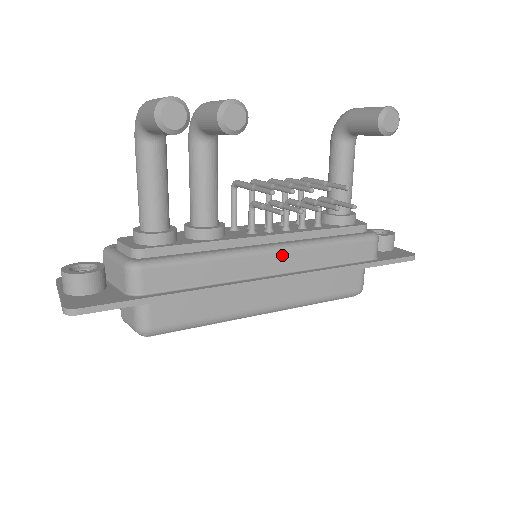
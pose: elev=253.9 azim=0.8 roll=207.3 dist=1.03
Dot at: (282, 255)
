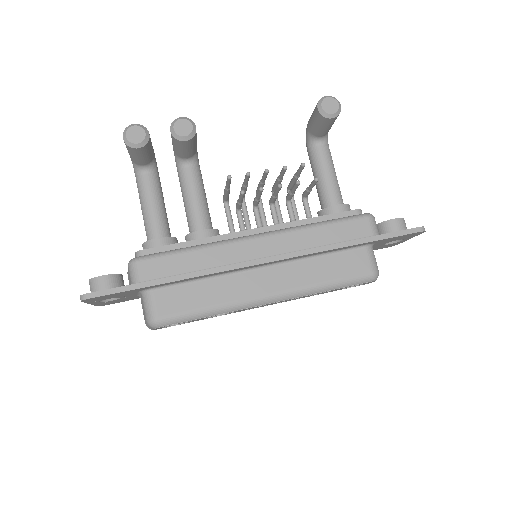
Dot at: (267, 240)
